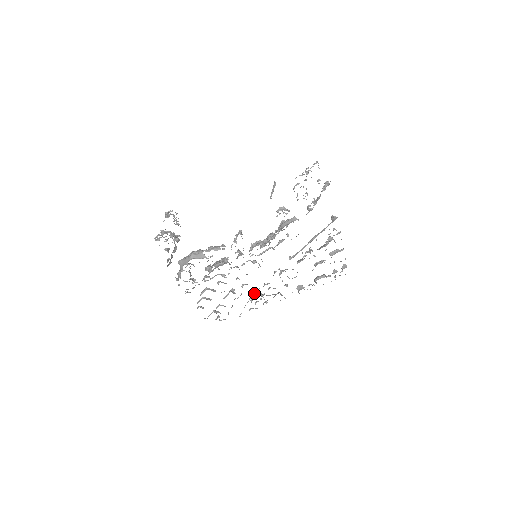
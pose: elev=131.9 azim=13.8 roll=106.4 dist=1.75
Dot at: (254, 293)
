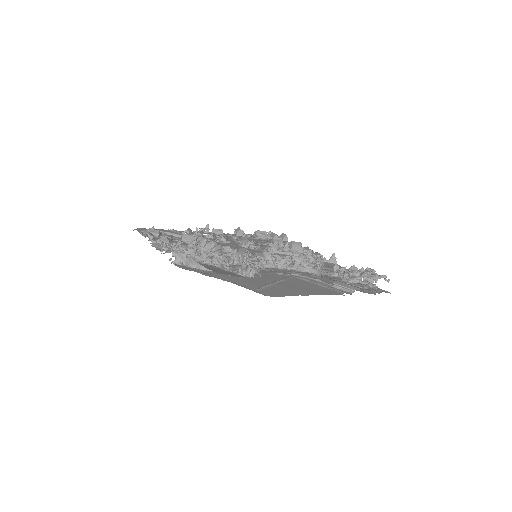
Dot at: occluded
